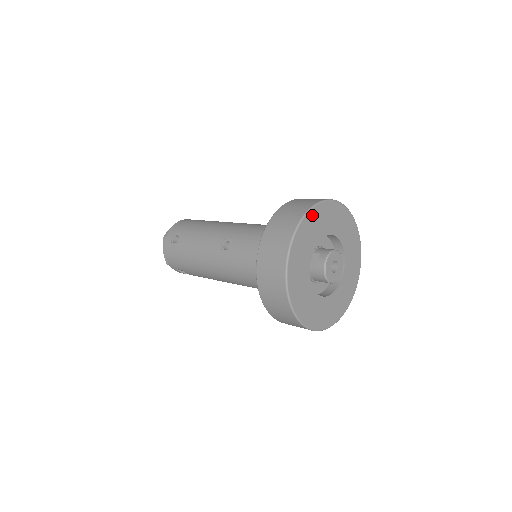
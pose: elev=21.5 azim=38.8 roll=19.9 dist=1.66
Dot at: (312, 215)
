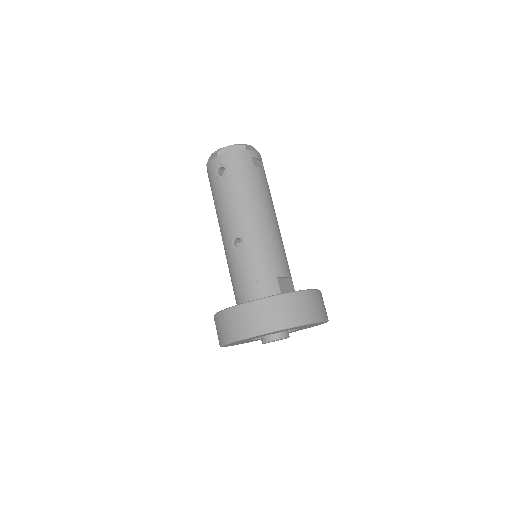
Dot at: (283, 330)
